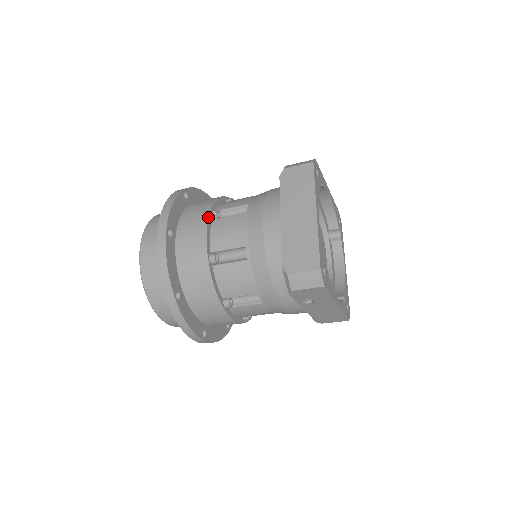
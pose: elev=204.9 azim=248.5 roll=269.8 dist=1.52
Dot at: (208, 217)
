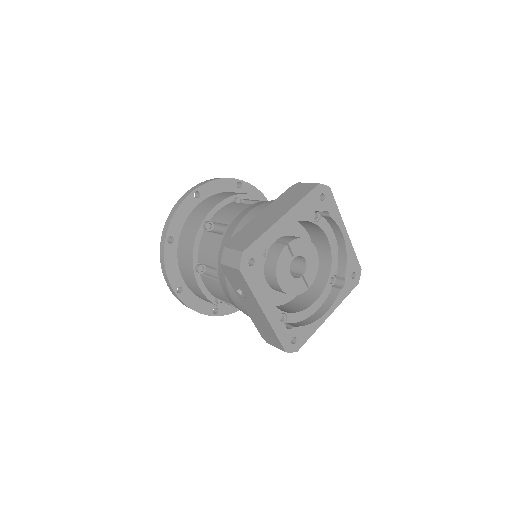
Dot at: (229, 197)
